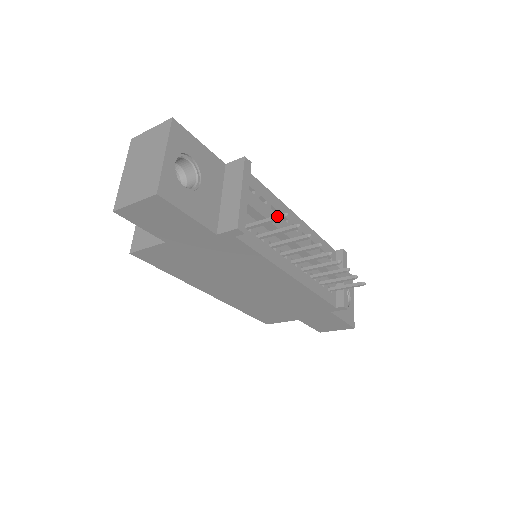
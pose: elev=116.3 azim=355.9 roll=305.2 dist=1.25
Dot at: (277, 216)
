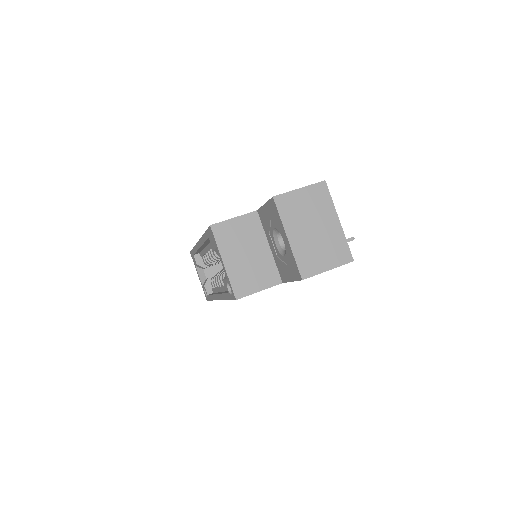
Dot at: (347, 240)
